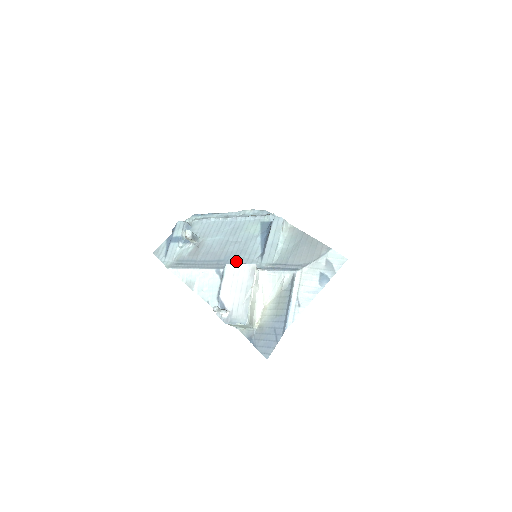
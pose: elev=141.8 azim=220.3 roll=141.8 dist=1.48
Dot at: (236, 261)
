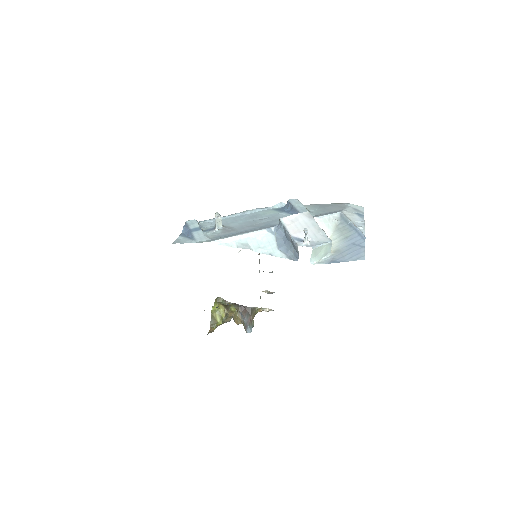
Dot at: occluded
